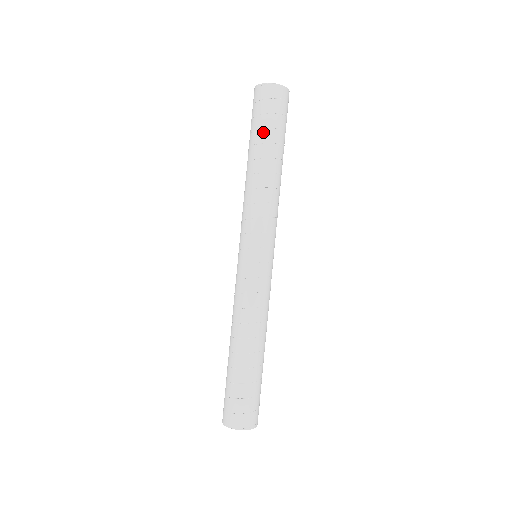
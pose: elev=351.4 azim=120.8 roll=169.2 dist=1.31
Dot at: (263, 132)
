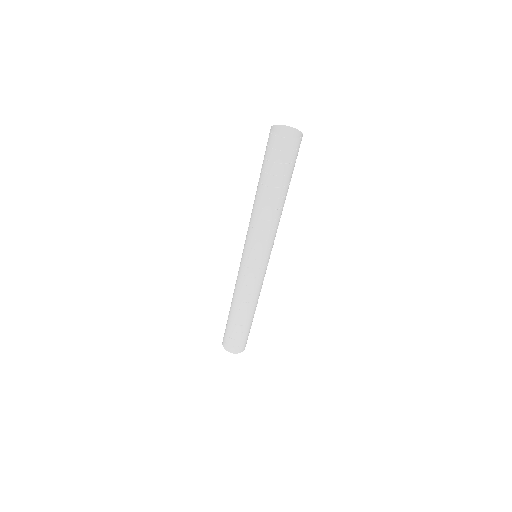
Dot at: (277, 179)
